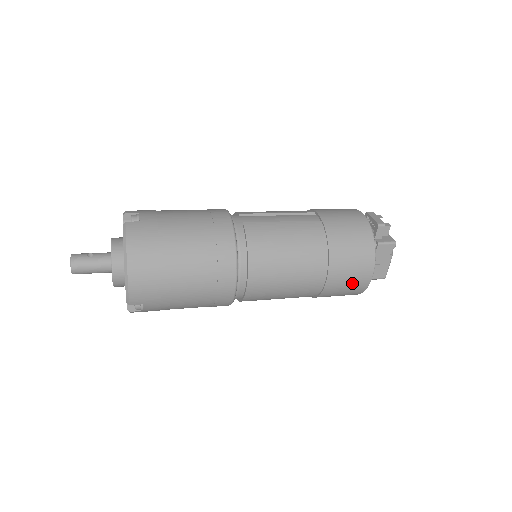
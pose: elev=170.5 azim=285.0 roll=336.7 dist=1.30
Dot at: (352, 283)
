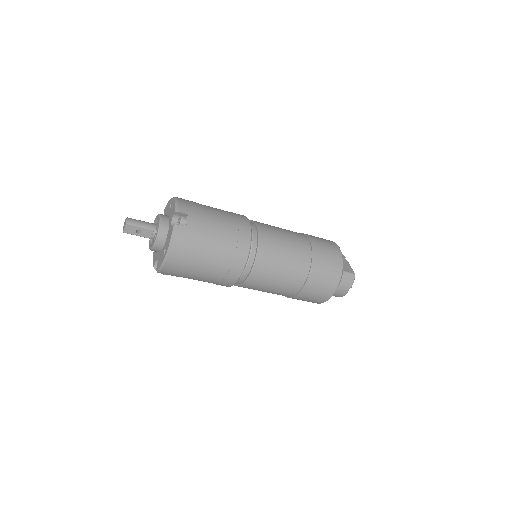
Dot at: (329, 248)
